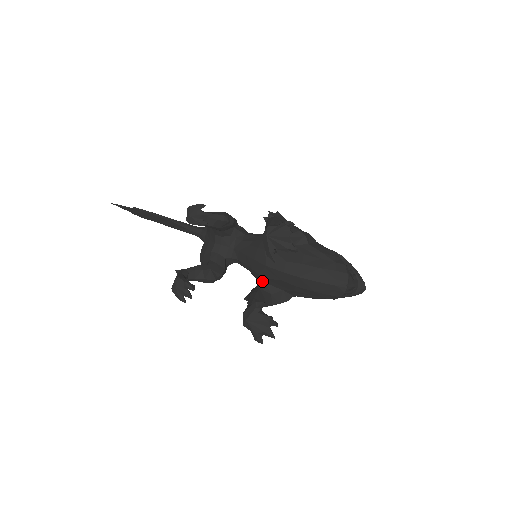
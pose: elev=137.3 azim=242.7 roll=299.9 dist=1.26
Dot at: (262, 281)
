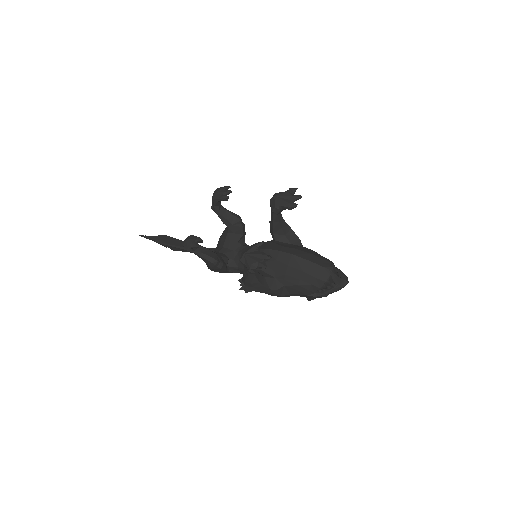
Dot at: (258, 269)
